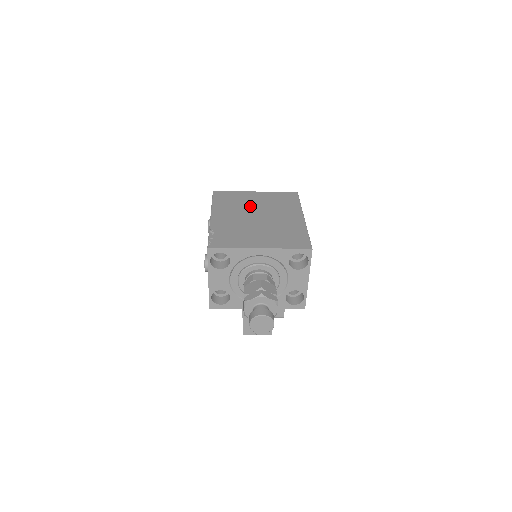
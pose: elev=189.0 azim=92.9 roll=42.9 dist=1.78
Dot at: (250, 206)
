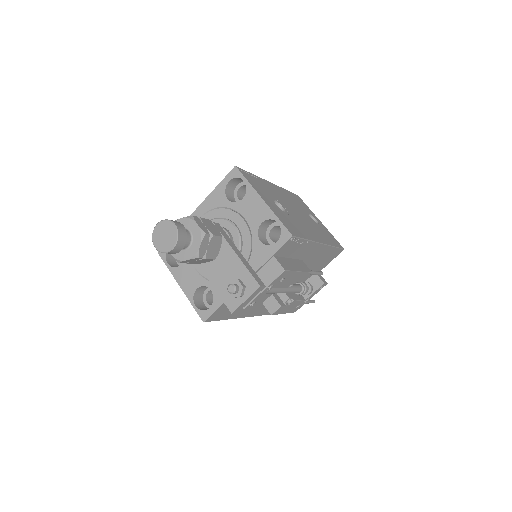
Dot at: occluded
